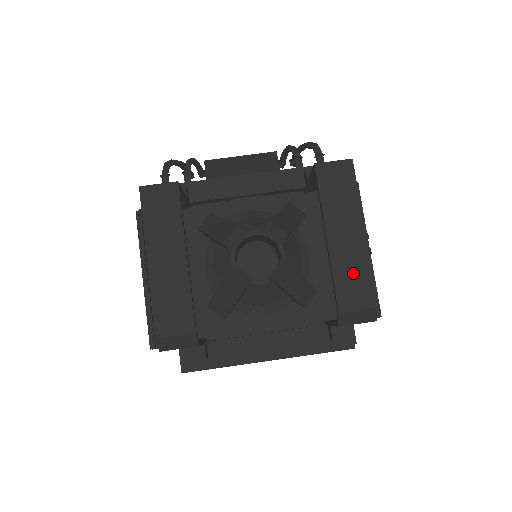
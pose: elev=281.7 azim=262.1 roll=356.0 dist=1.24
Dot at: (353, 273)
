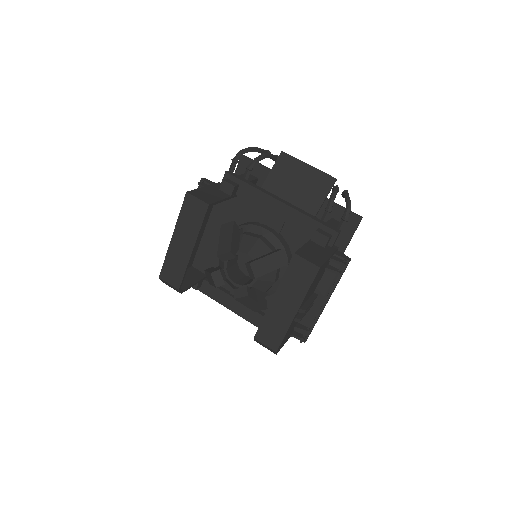
Dot at: (275, 327)
